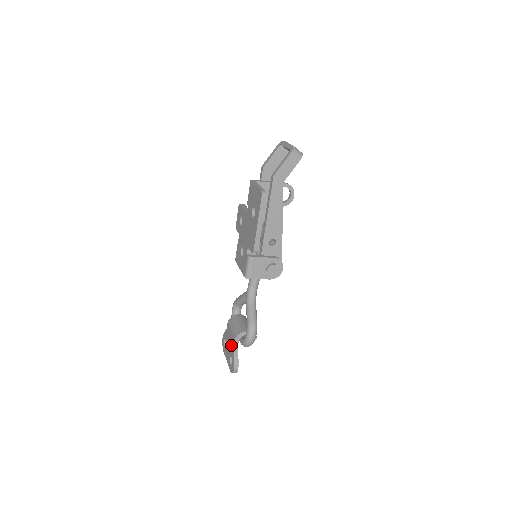
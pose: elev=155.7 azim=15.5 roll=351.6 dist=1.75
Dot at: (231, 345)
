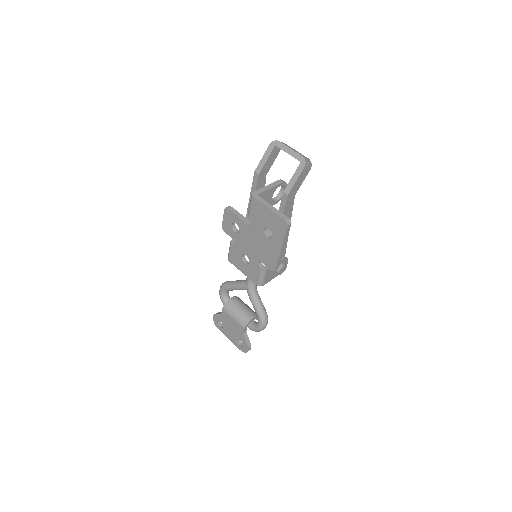
Dot at: (237, 331)
